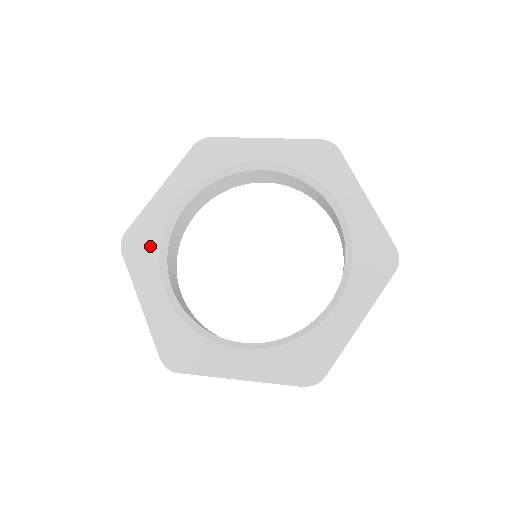
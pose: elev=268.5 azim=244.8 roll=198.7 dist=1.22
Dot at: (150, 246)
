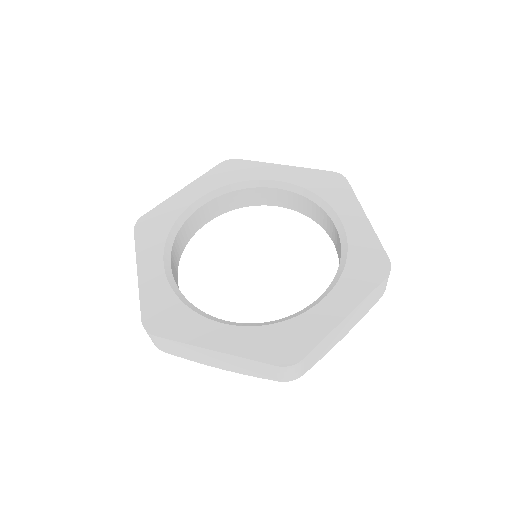
Dot at: (161, 229)
